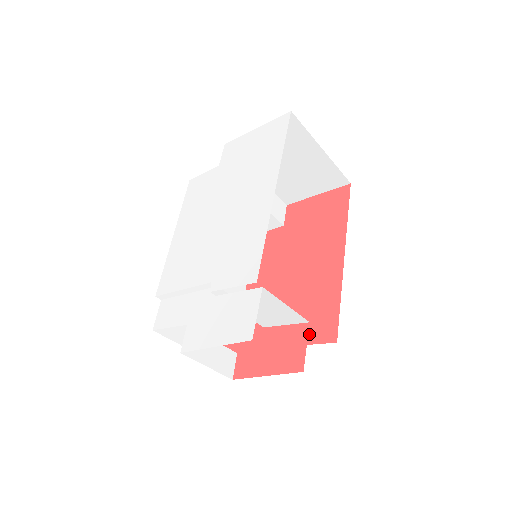
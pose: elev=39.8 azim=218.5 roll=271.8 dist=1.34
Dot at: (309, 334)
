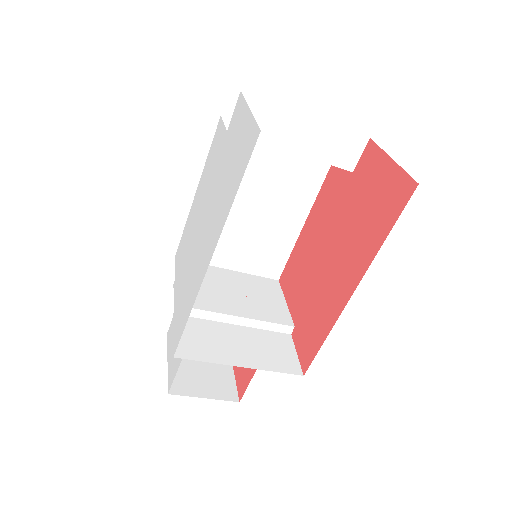
Dot at: (300, 341)
